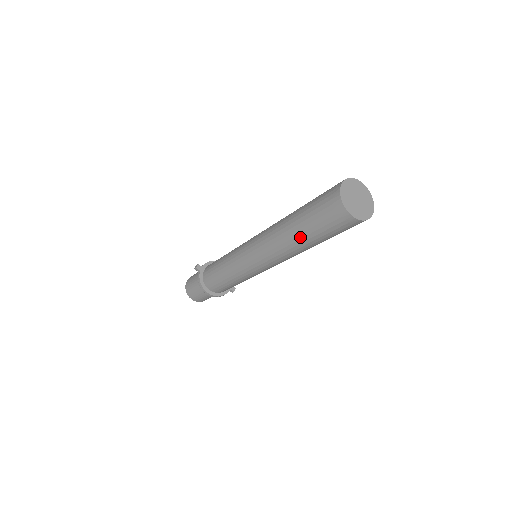
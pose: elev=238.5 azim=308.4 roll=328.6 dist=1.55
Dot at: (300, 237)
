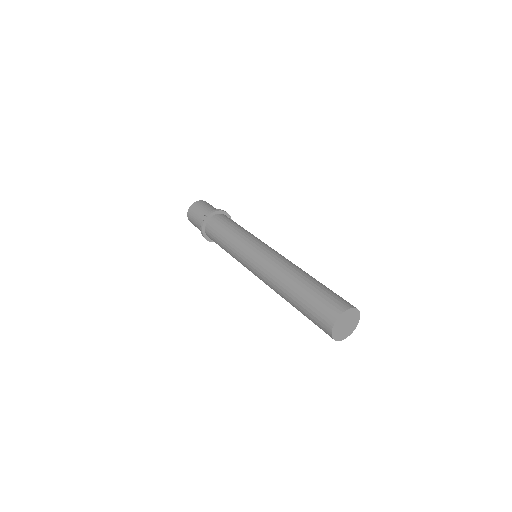
Dot at: (293, 306)
